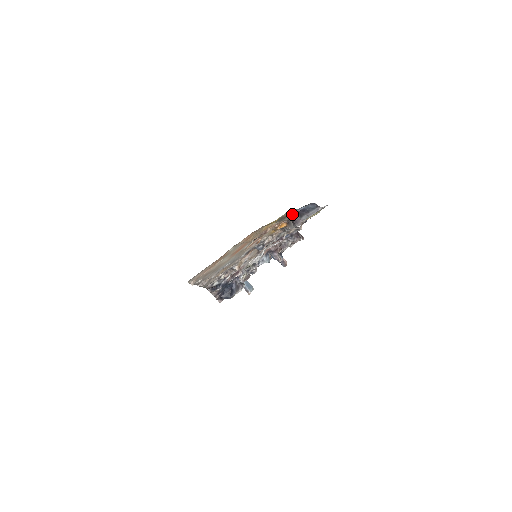
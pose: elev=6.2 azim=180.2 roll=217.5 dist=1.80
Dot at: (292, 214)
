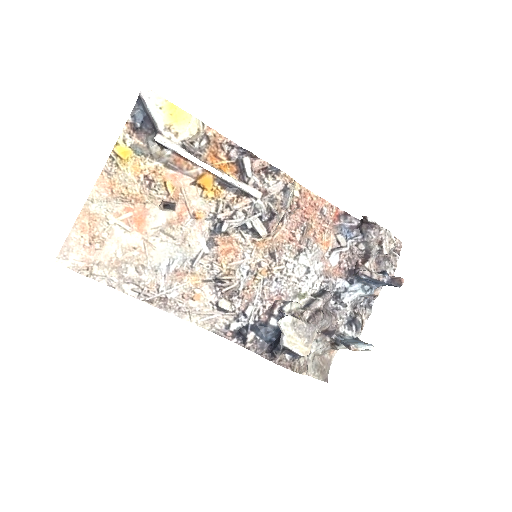
Dot at: (149, 136)
